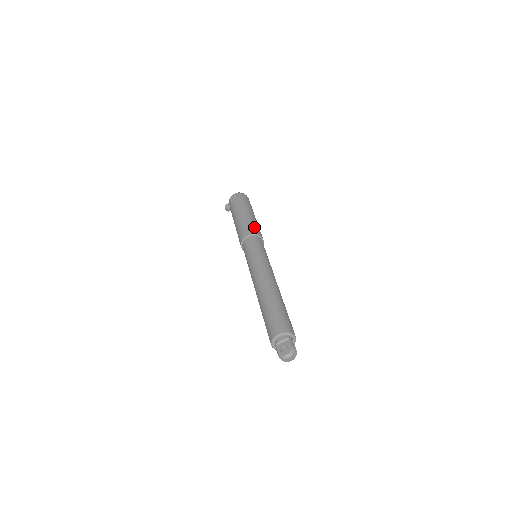
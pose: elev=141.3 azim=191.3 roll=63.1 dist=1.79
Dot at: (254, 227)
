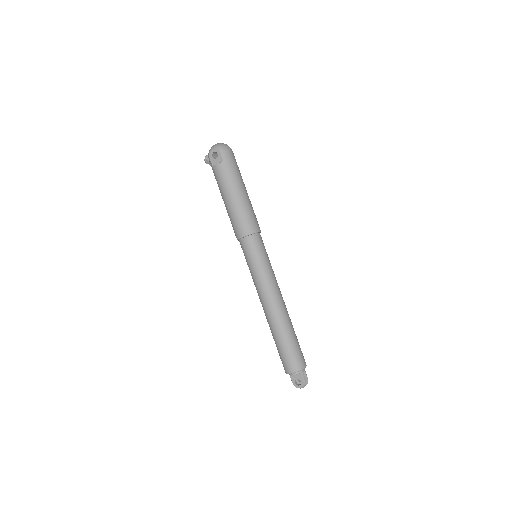
Dot at: (248, 220)
